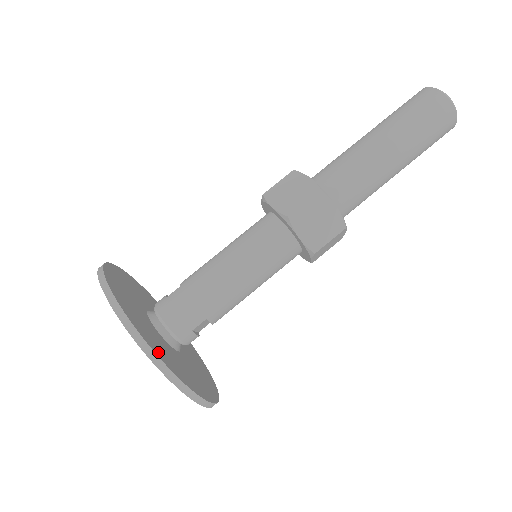
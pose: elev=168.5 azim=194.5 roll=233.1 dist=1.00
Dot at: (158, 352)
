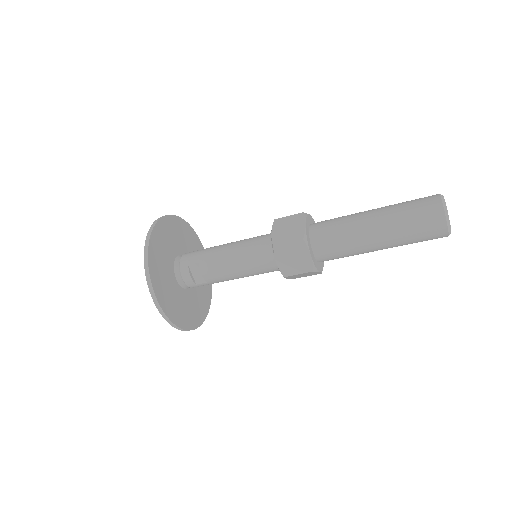
Dot at: (157, 234)
